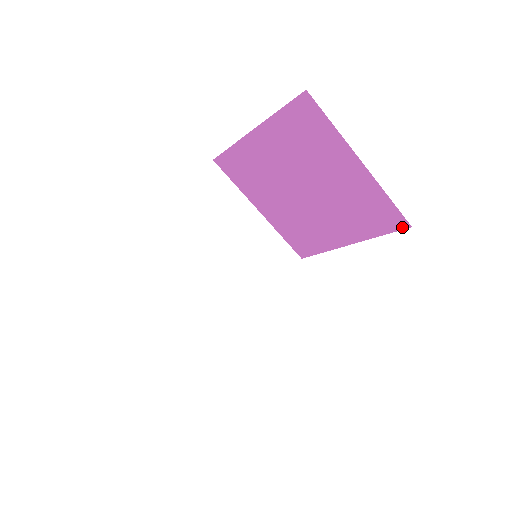
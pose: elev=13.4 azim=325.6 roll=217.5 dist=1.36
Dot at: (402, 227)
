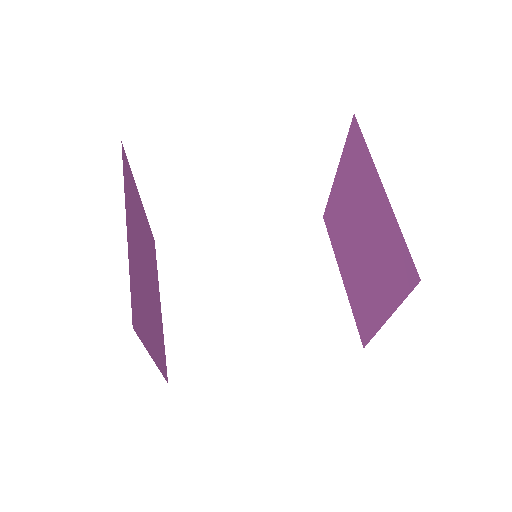
Dot at: (415, 282)
